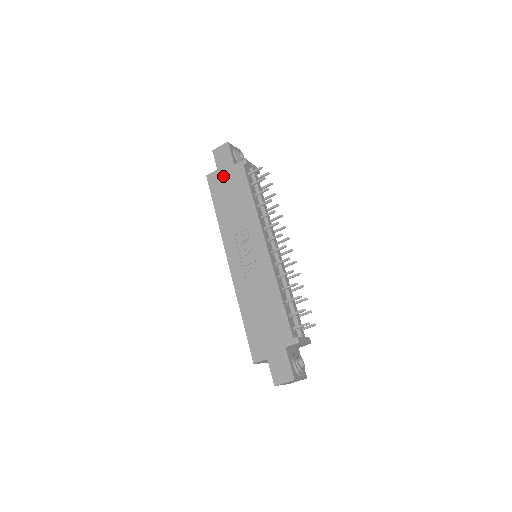
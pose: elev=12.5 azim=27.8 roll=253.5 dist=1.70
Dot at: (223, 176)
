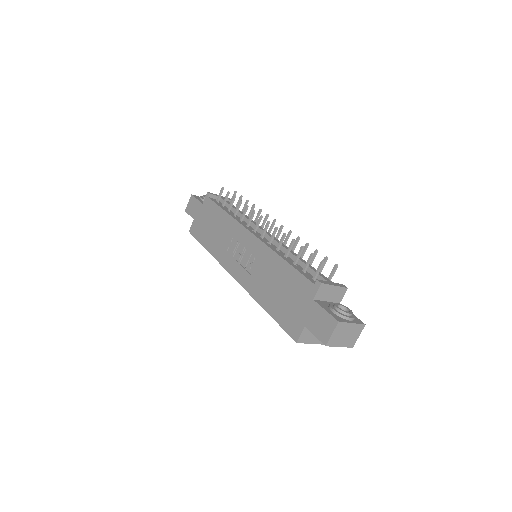
Dot at: (199, 219)
